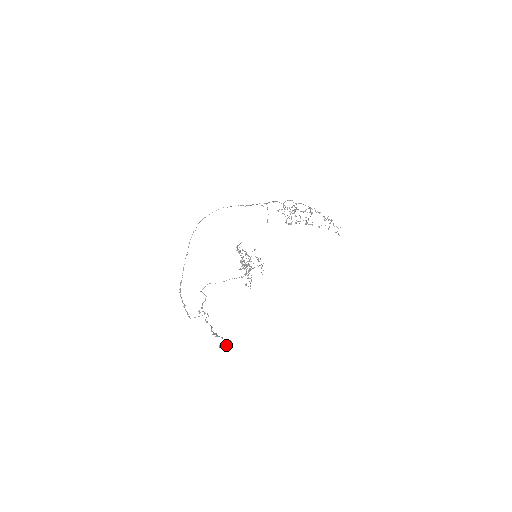
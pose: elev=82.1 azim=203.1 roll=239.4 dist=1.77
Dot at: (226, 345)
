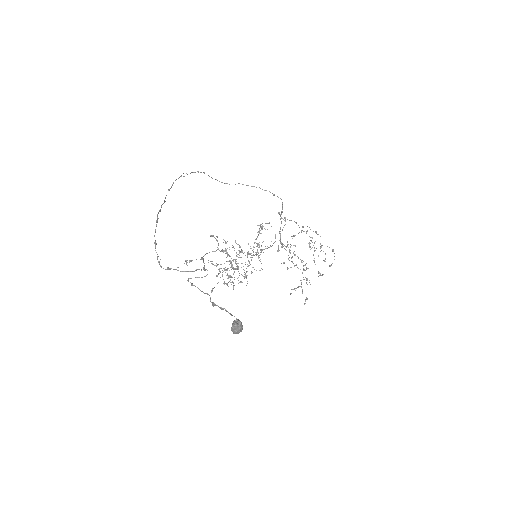
Dot at: (242, 328)
